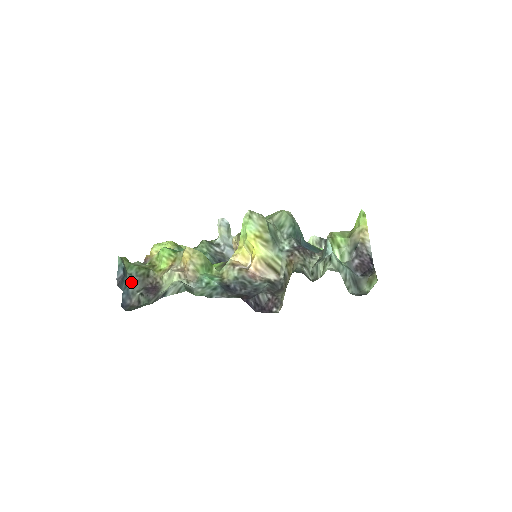
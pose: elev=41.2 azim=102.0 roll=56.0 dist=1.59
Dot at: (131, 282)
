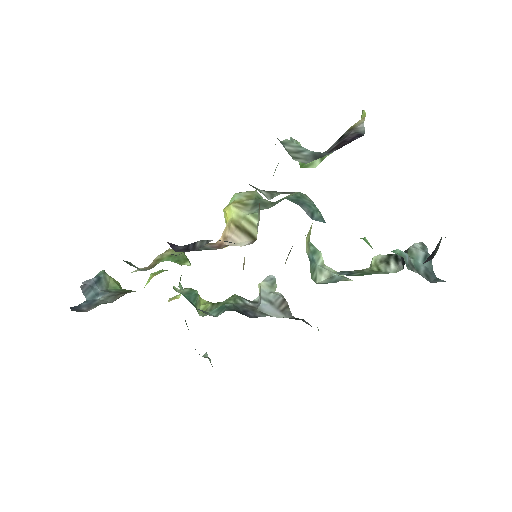
Dot at: (104, 296)
